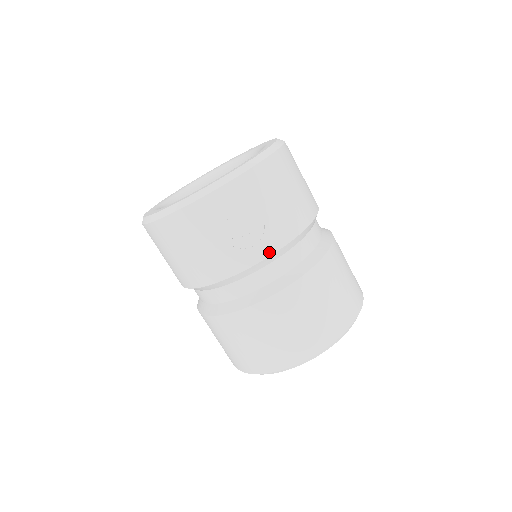
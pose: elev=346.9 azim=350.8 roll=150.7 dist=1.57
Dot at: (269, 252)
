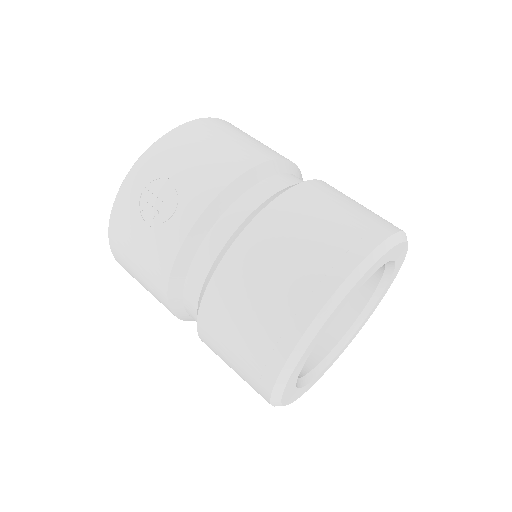
Dot at: (195, 215)
